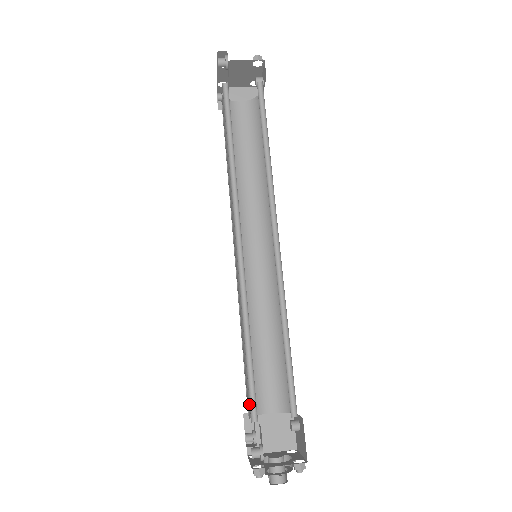
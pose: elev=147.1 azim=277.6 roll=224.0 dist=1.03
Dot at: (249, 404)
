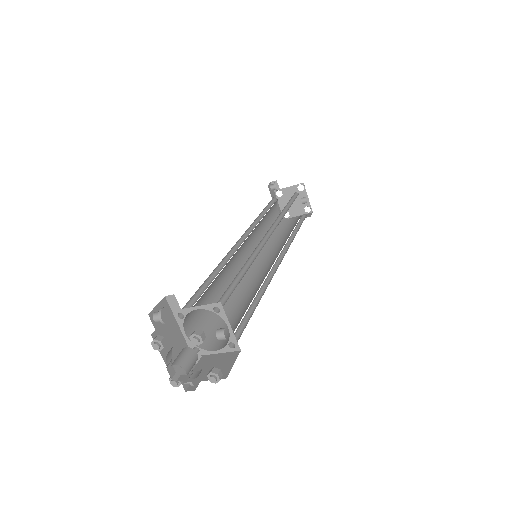
Dot at: occluded
